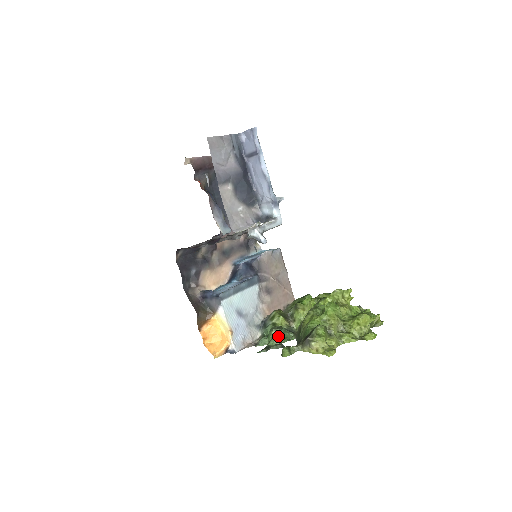
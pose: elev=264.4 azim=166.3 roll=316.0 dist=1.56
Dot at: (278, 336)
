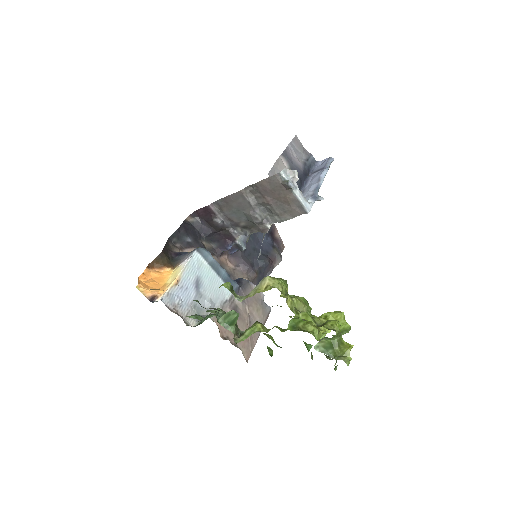
Dot at: (219, 315)
